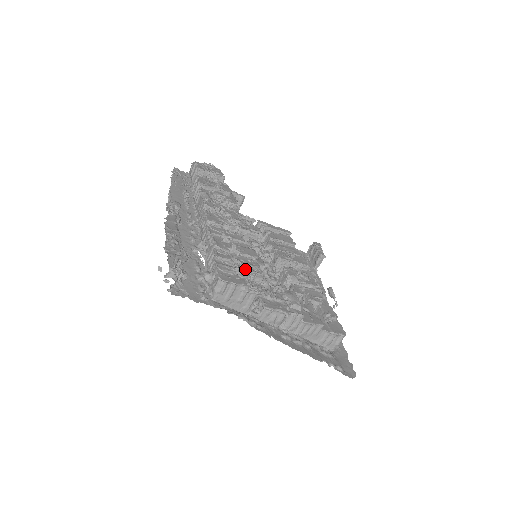
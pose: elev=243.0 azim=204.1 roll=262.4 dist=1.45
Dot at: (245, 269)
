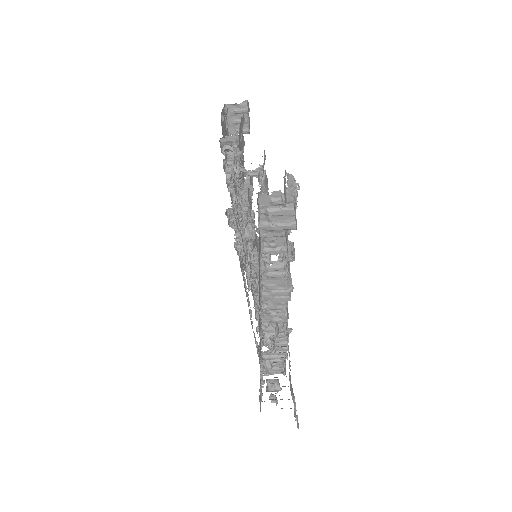
Dot at: (288, 341)
